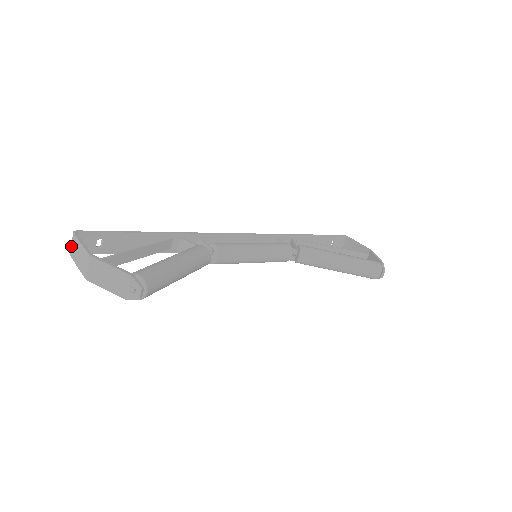
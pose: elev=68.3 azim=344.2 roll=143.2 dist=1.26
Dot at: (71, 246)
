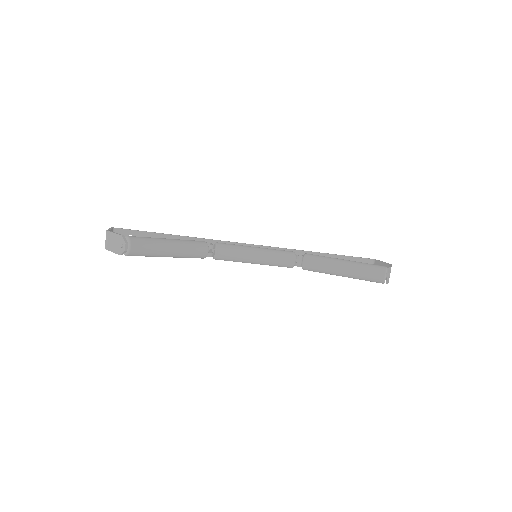
Dot at: occluded
